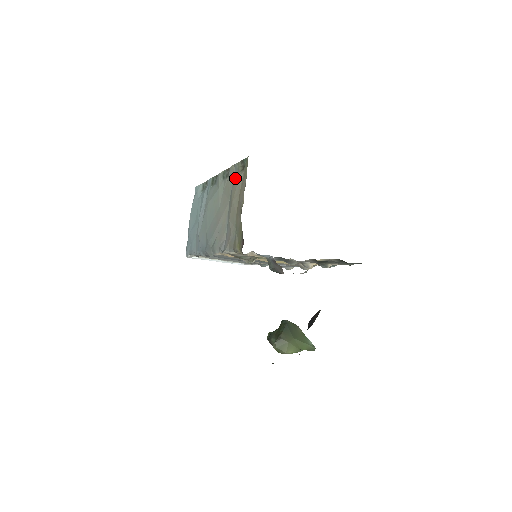
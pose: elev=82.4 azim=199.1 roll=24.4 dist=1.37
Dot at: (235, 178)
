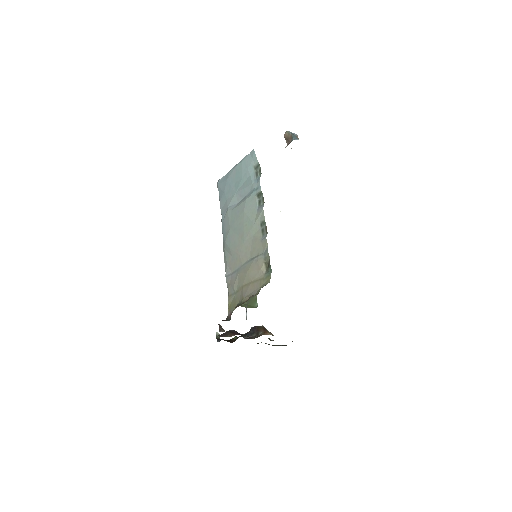
Dot at: (260, 258)
